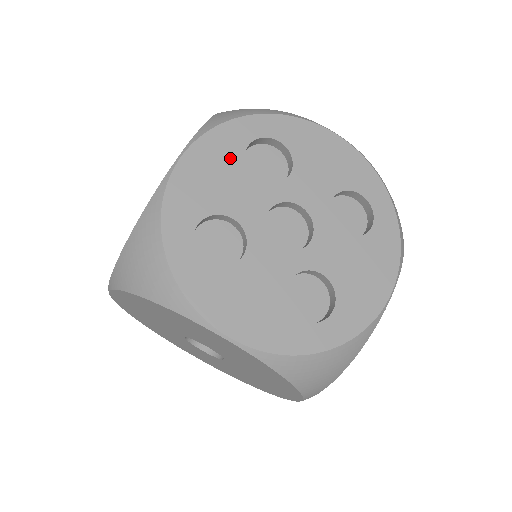
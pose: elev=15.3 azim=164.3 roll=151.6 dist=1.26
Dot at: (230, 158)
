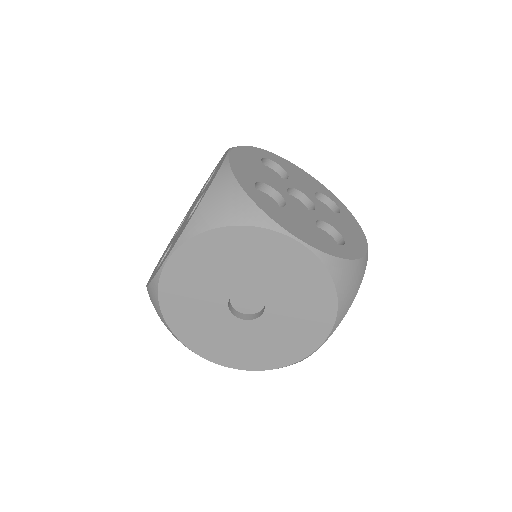
Dot at: (255, 161)
